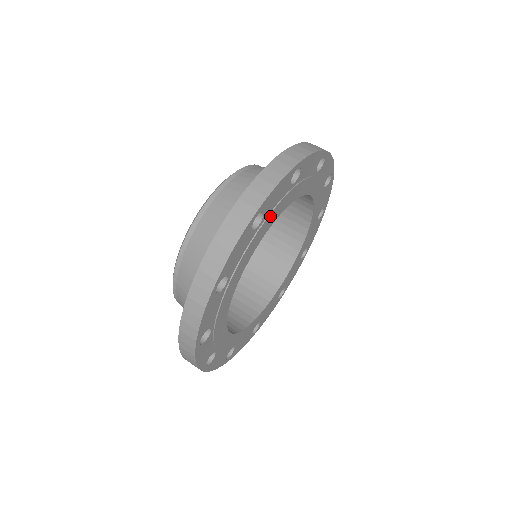
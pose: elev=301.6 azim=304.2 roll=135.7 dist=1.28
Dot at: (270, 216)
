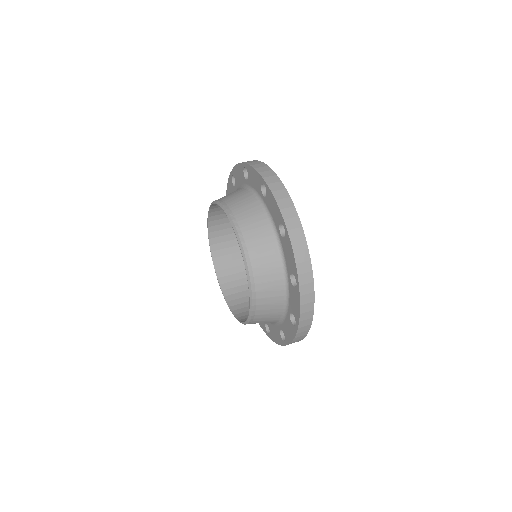
Dot at: occluded
